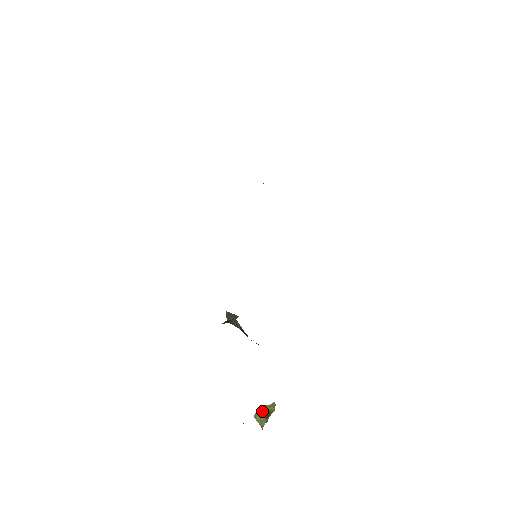
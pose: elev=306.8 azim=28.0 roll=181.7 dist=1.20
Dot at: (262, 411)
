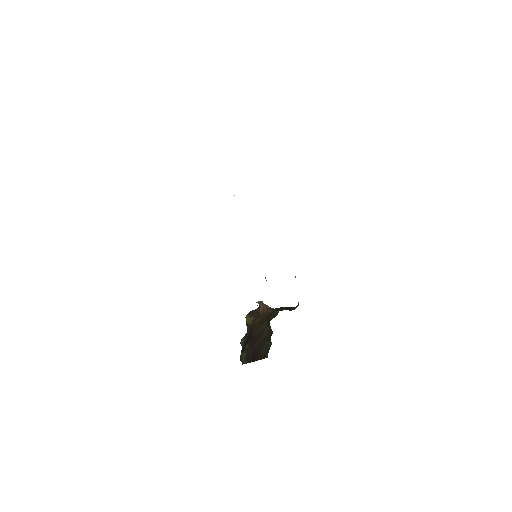
Dot at: occluded
